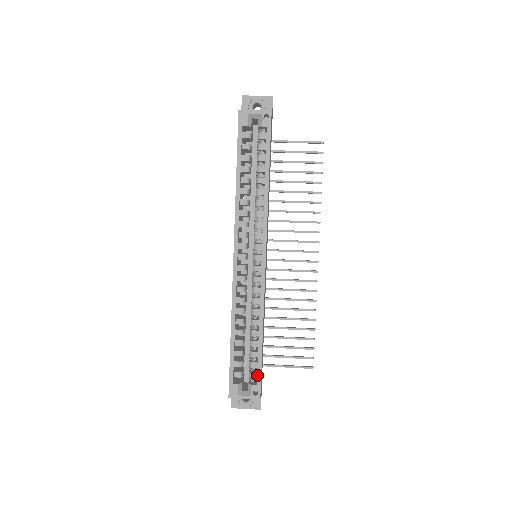
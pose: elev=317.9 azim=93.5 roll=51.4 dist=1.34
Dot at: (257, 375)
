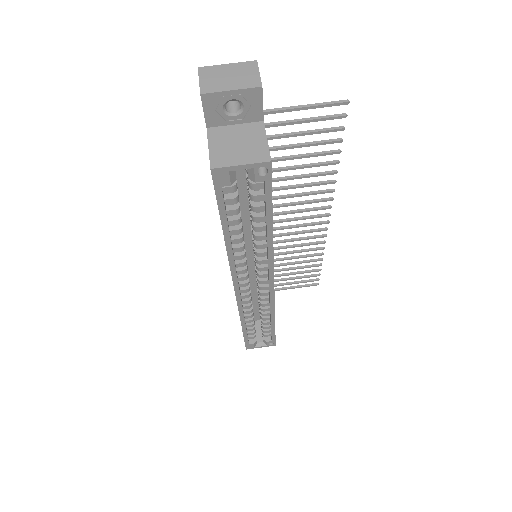
Dot at: (271, 338)
